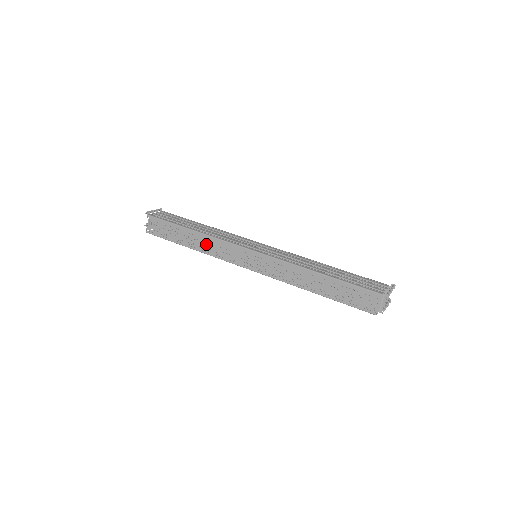
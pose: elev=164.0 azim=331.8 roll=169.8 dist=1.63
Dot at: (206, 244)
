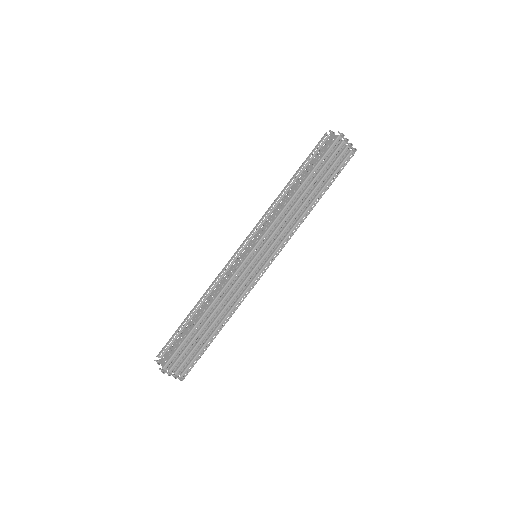
Dot at: occluded
